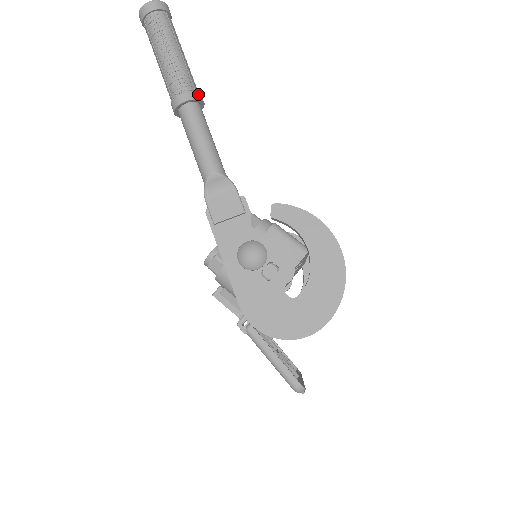
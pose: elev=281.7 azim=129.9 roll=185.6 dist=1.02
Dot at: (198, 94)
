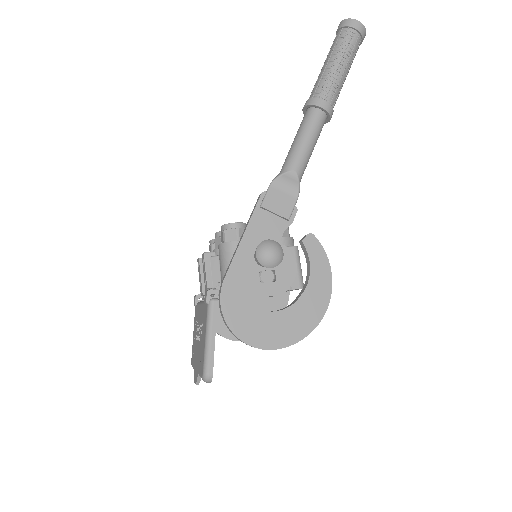
Dot at: occluded
